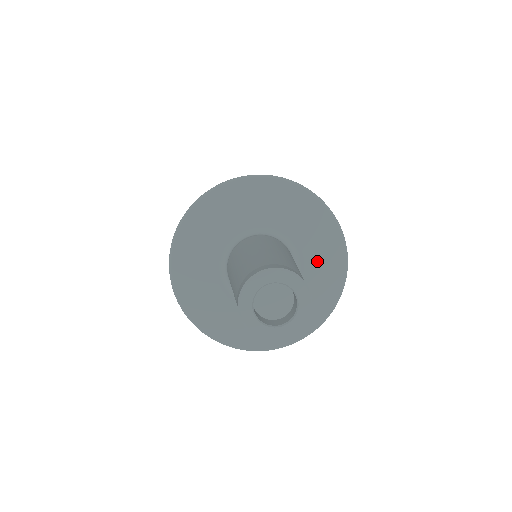
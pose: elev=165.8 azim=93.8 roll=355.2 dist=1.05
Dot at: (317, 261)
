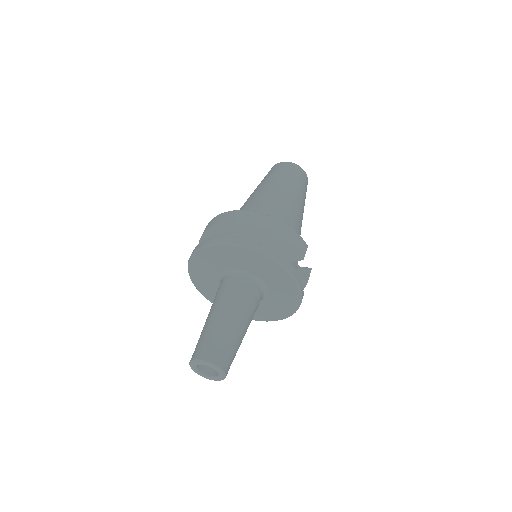
Dot at: (279, 289)
